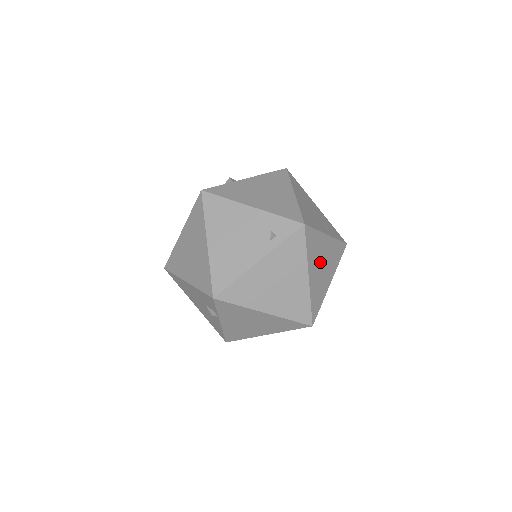
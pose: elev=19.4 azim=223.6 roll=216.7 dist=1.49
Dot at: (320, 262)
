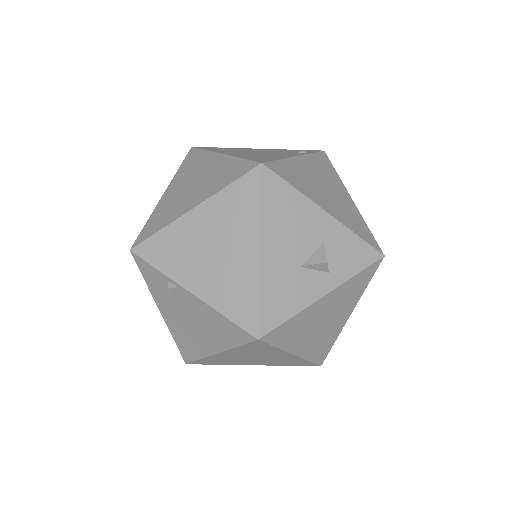
Dot at: occluded
